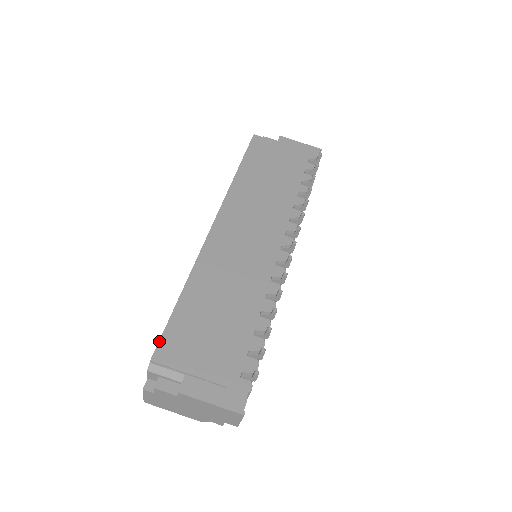
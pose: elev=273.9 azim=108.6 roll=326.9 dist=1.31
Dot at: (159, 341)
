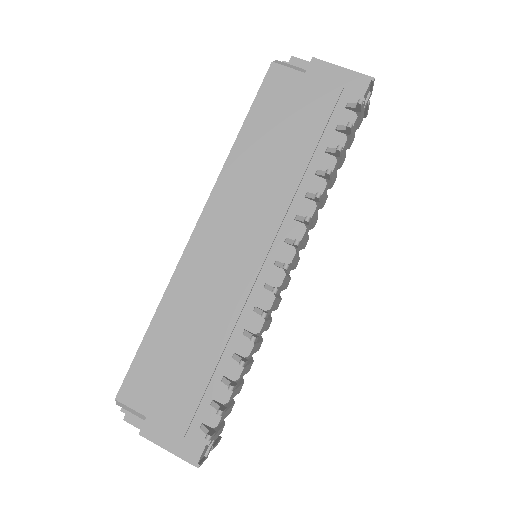
Dot at: (124, 379)
